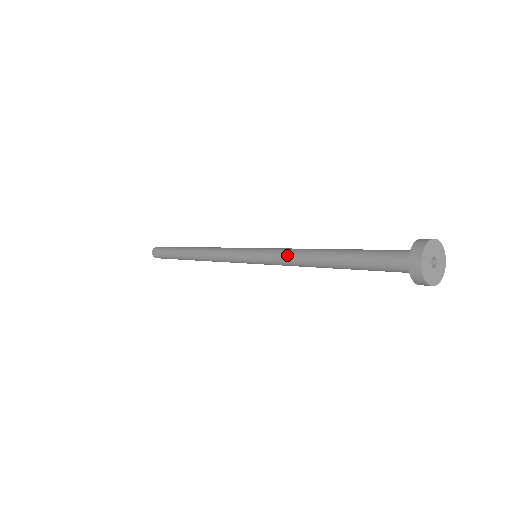
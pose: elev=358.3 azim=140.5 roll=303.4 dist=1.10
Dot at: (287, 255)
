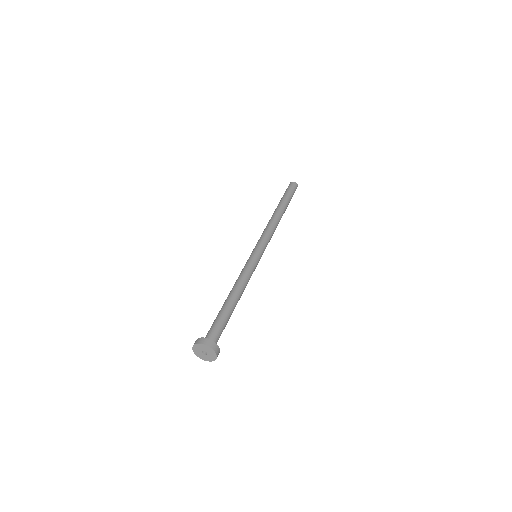
Dot at: occluded
